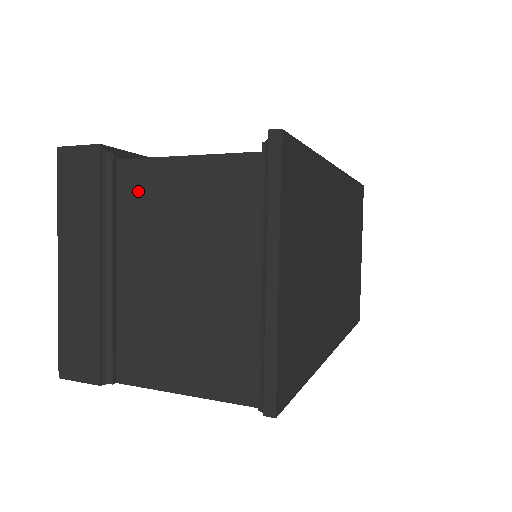
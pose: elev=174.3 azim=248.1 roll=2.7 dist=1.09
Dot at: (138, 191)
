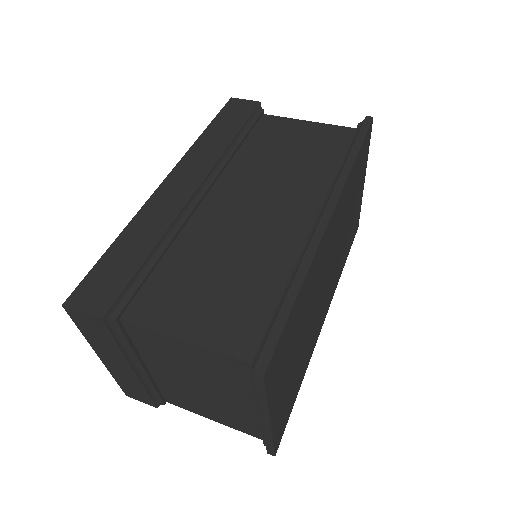
Dot at: (147, 341)
